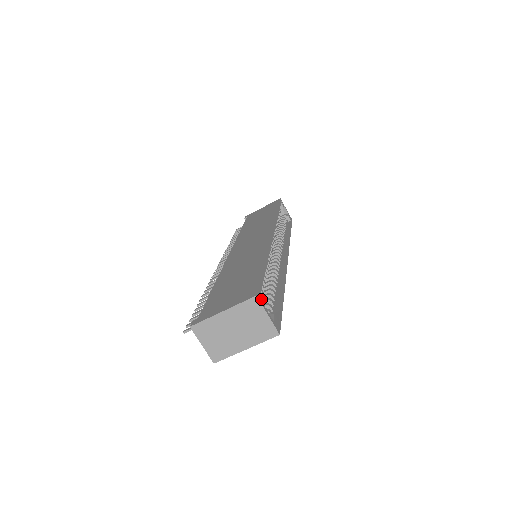
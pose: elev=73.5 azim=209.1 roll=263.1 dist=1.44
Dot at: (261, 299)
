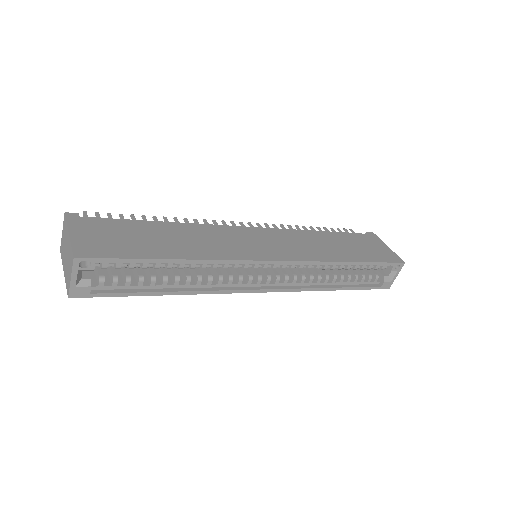
Dot at: (88, 266)
